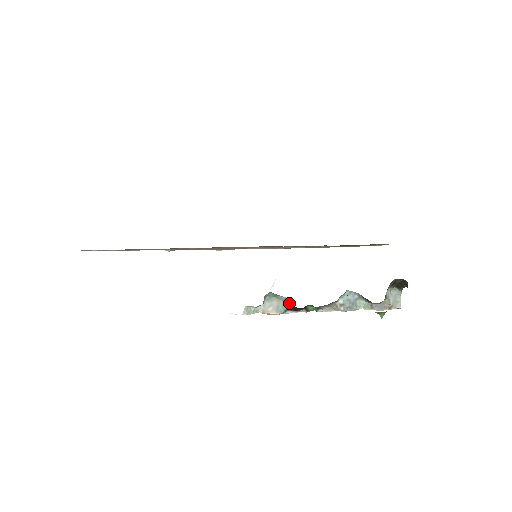
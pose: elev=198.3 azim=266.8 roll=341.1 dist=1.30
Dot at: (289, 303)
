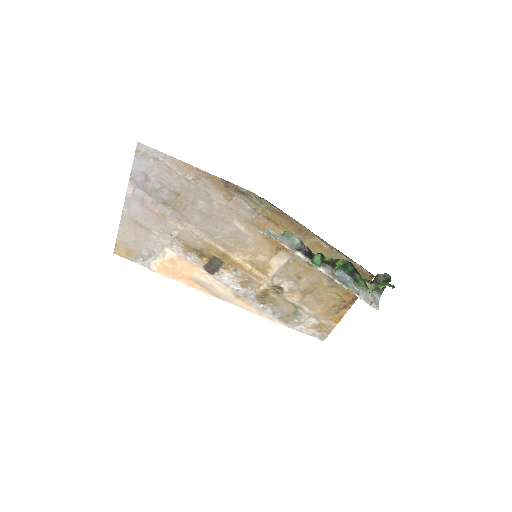
Dot at: (302, 244)
